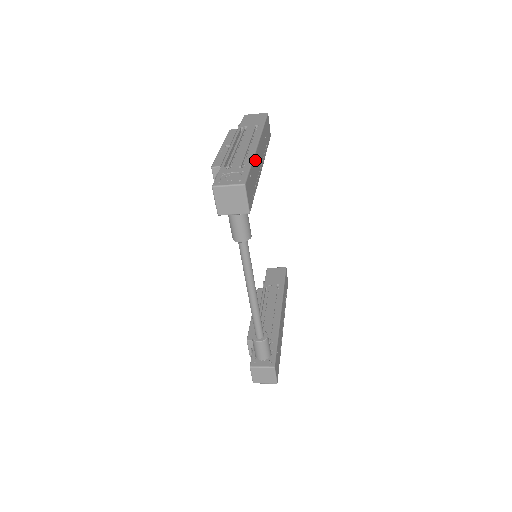
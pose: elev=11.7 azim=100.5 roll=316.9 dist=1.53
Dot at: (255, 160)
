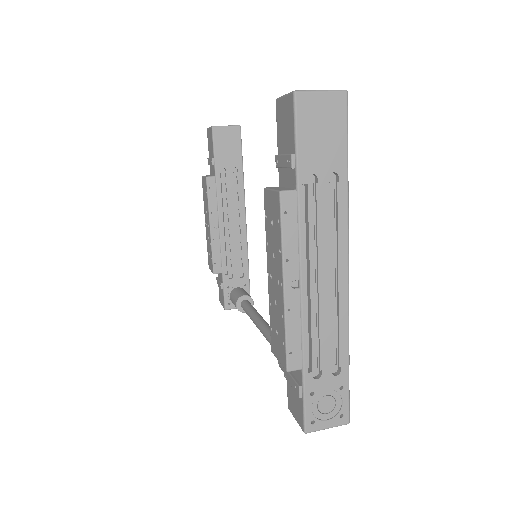
Dot at: occluded
